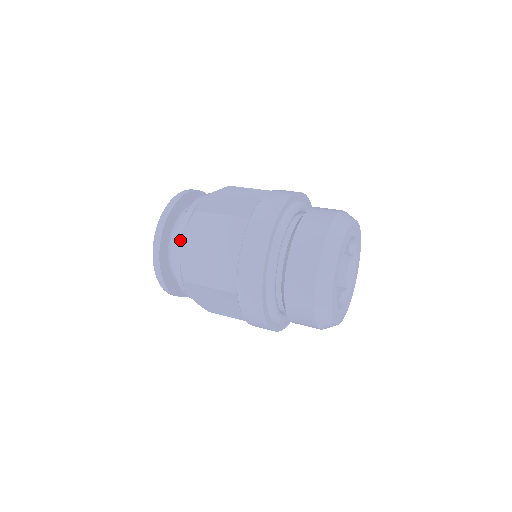
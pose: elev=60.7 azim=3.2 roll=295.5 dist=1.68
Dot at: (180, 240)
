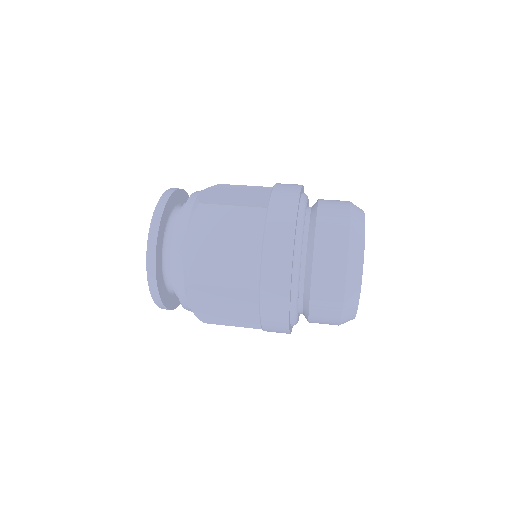
Dot at: (184, 301)
